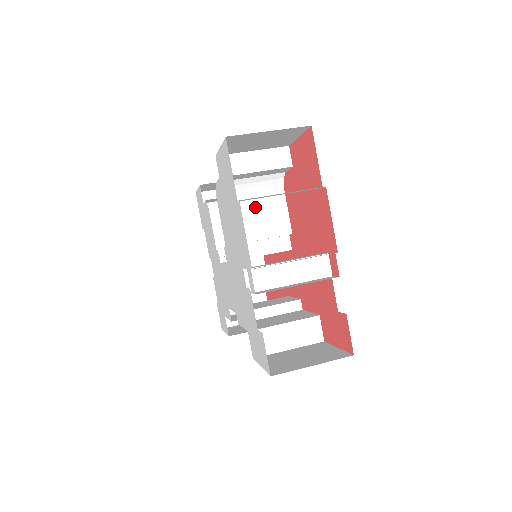
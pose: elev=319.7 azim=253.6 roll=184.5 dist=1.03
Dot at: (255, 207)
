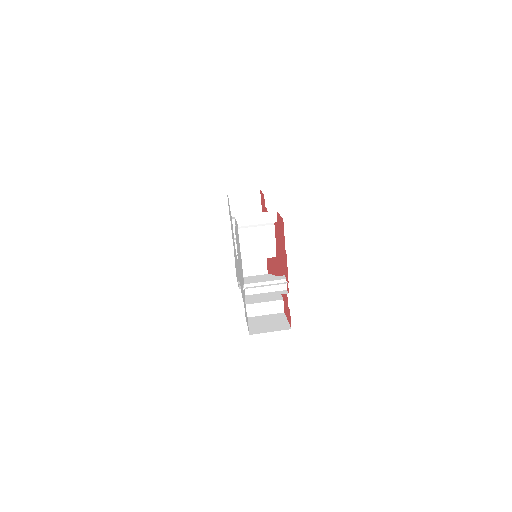
Dot at: (256, 235)
